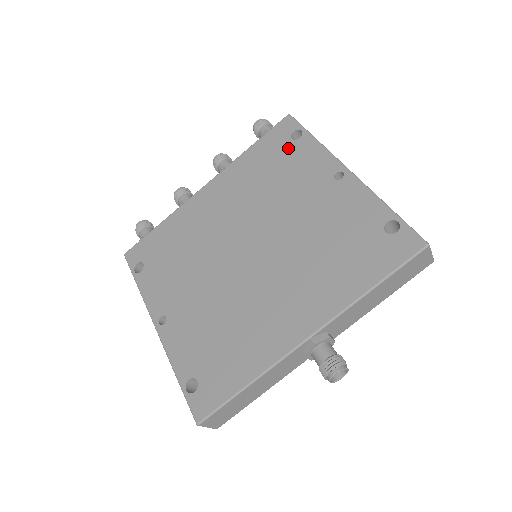
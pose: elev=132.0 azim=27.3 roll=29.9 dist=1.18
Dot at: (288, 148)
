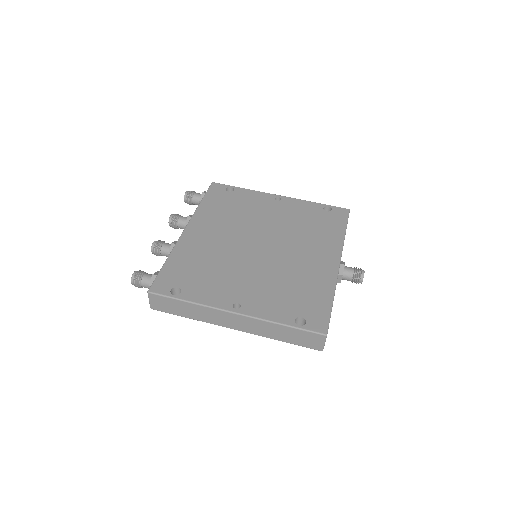
Dot at: (231, 196)
